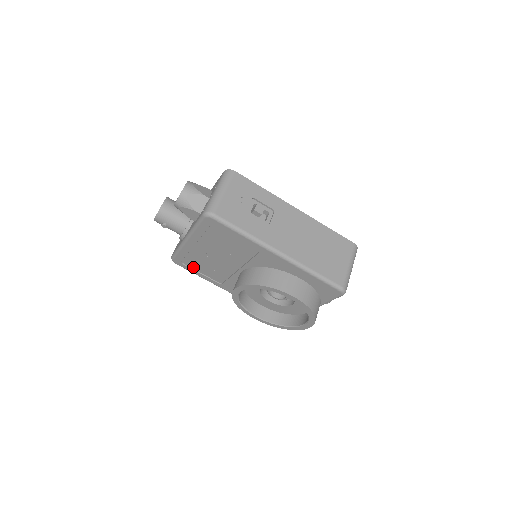
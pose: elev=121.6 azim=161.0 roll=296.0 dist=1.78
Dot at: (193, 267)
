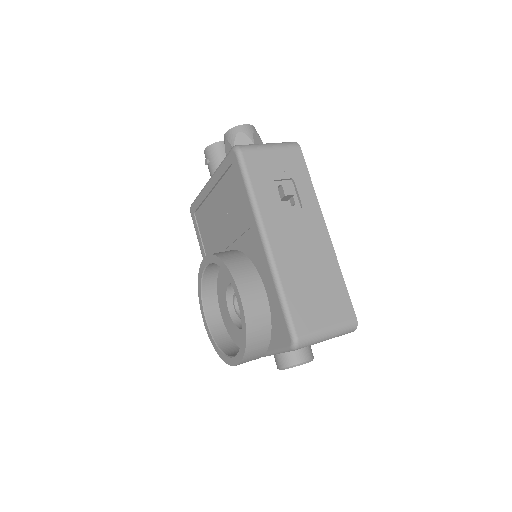
Dot at: (200, 226)
